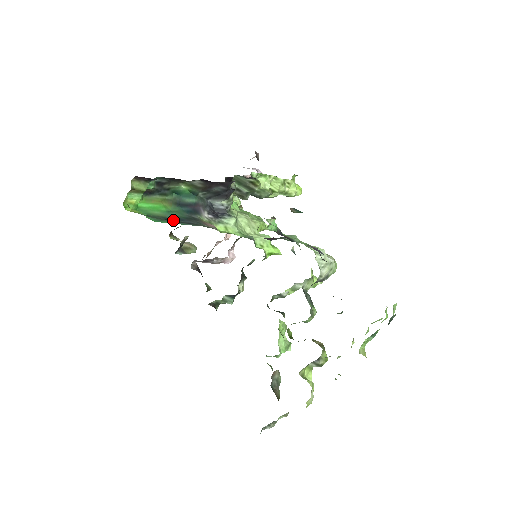
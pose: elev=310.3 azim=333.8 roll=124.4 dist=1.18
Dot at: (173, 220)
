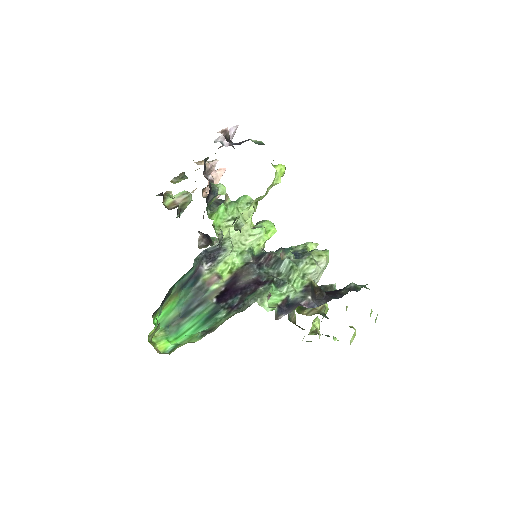
Dot at: (186, 312)
